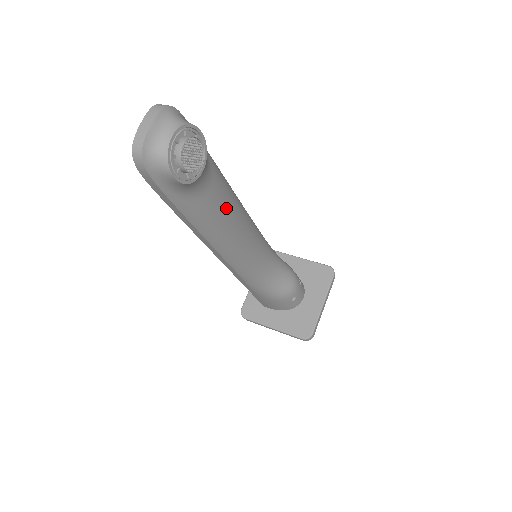
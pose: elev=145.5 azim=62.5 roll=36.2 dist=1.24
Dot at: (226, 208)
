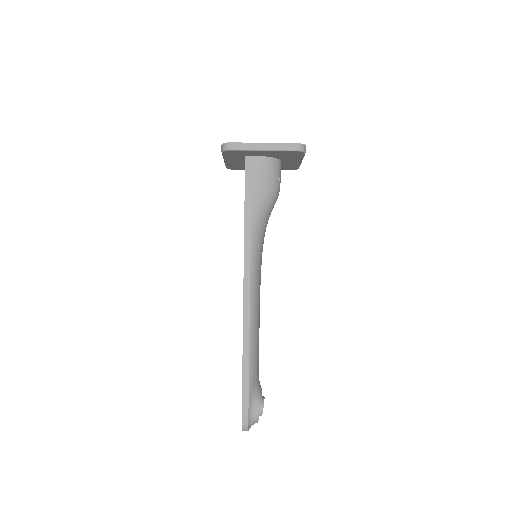
Dot at: occluded
